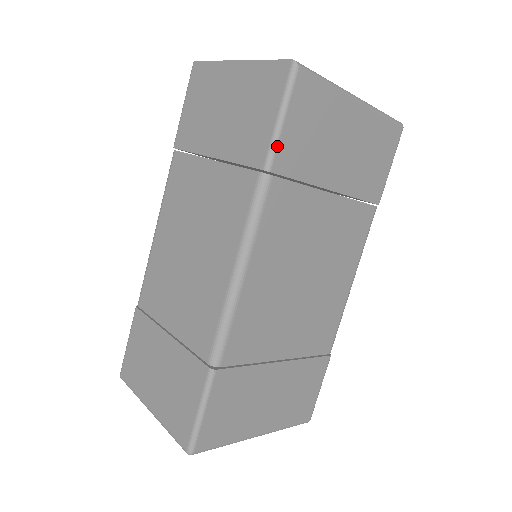
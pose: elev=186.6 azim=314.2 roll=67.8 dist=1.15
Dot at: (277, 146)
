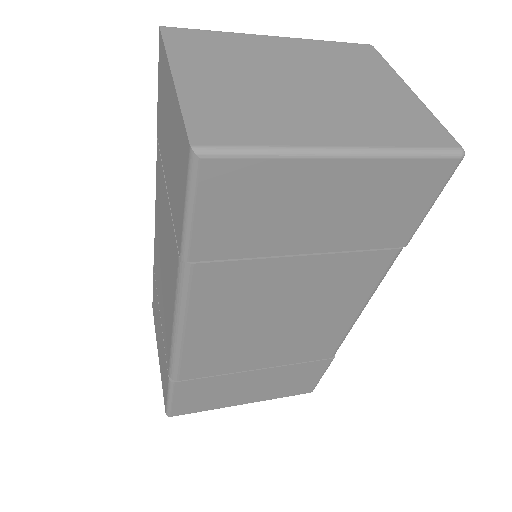
Dot at: (190, 239)
